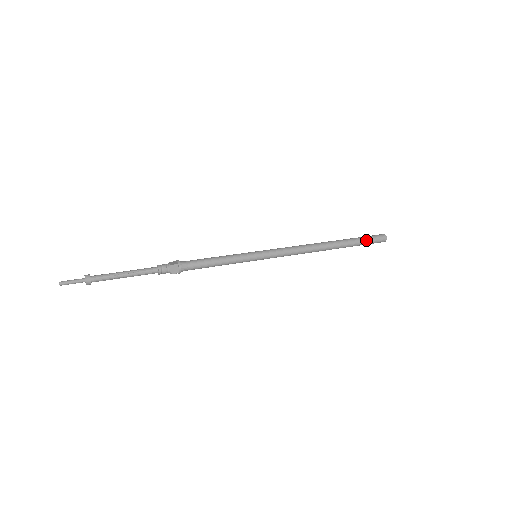
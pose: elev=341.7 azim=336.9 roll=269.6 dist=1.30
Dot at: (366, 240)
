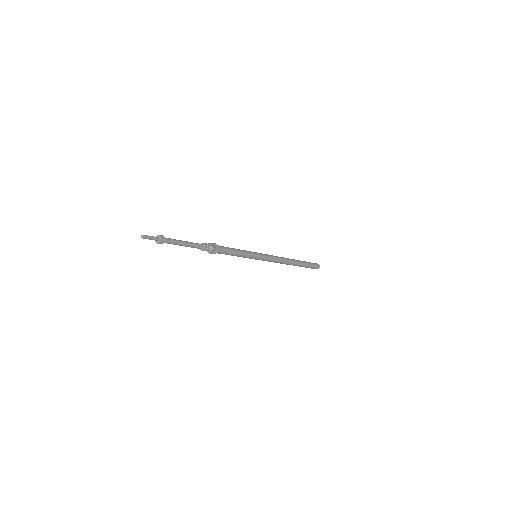
Dot at: (311, 266)
